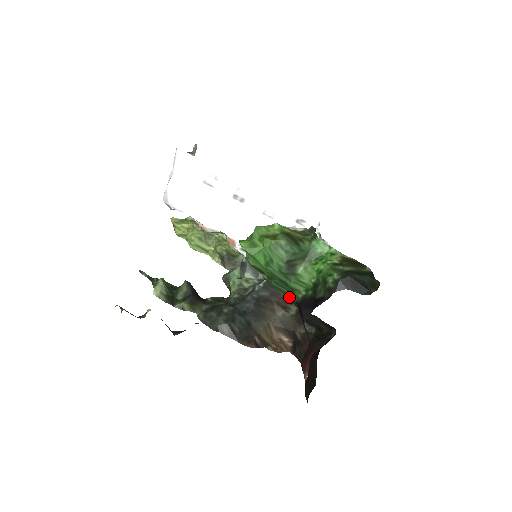
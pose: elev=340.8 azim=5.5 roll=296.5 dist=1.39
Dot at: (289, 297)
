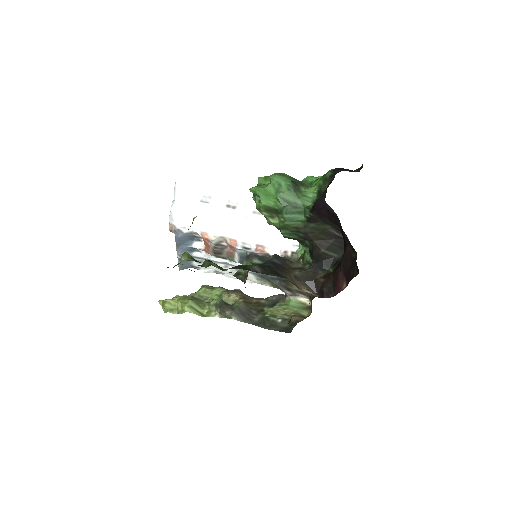
Dot at: (301, 225)
